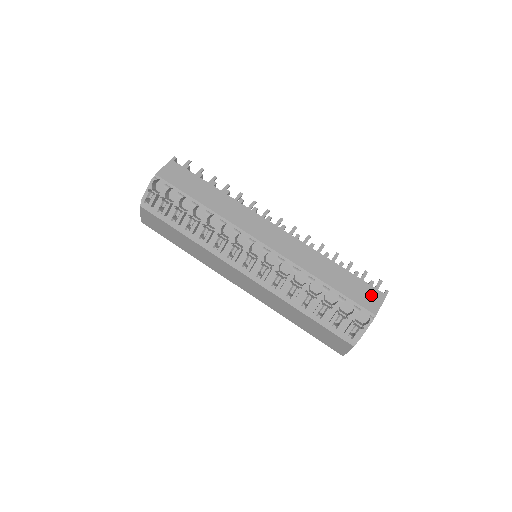
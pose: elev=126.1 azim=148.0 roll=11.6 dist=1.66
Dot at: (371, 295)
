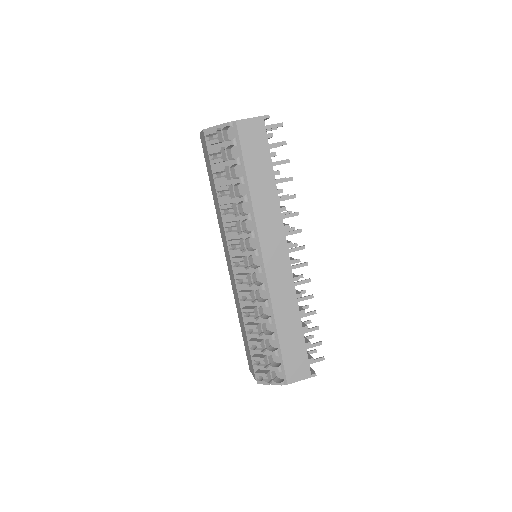
Dot at: (301, 368)
